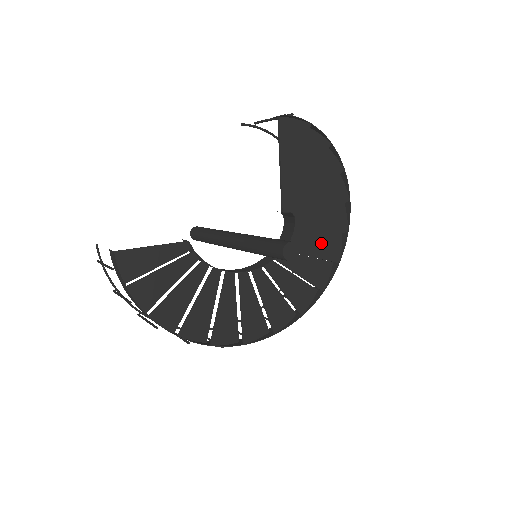
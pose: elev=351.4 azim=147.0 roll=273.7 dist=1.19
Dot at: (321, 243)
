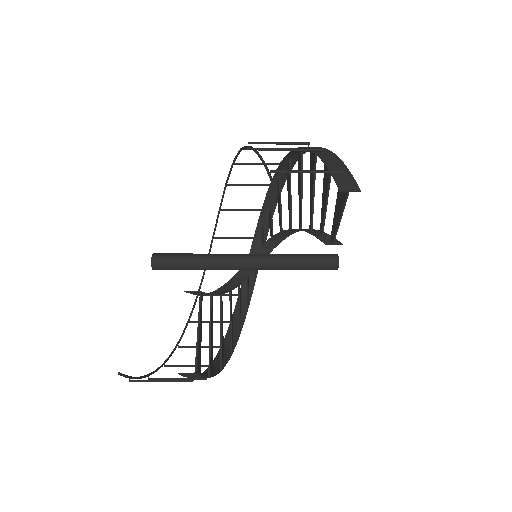
Dot at: occluded
